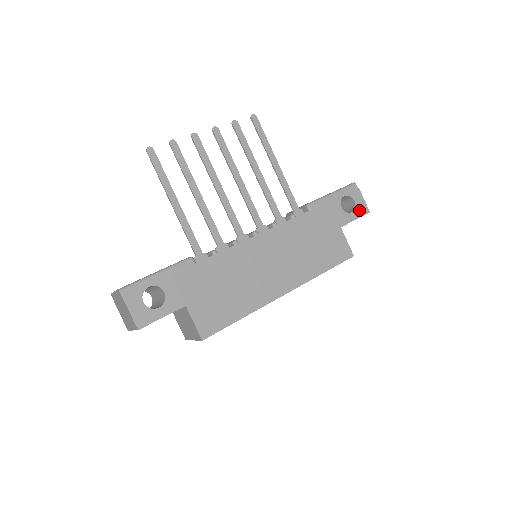
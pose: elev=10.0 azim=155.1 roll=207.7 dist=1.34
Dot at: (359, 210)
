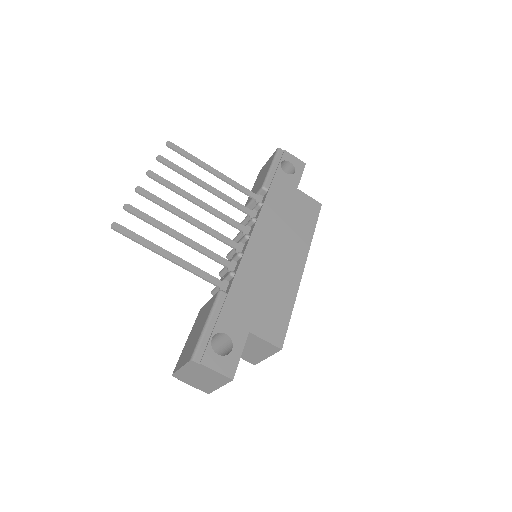
Dot at: (298, 167)
